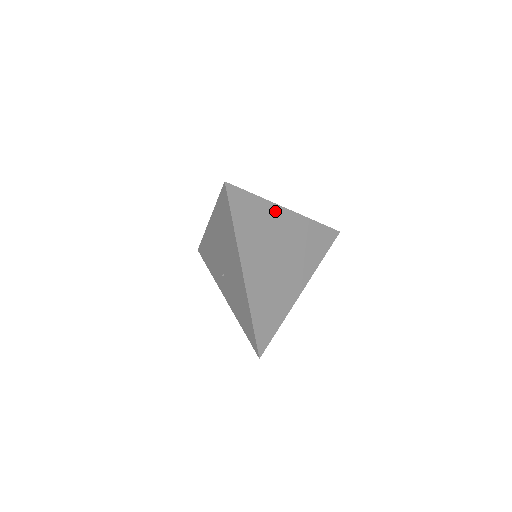
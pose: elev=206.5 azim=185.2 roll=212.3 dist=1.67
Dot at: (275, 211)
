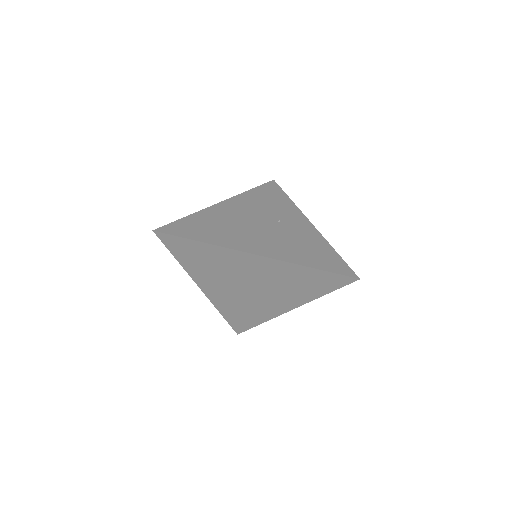
Dot at: (232, 254)
